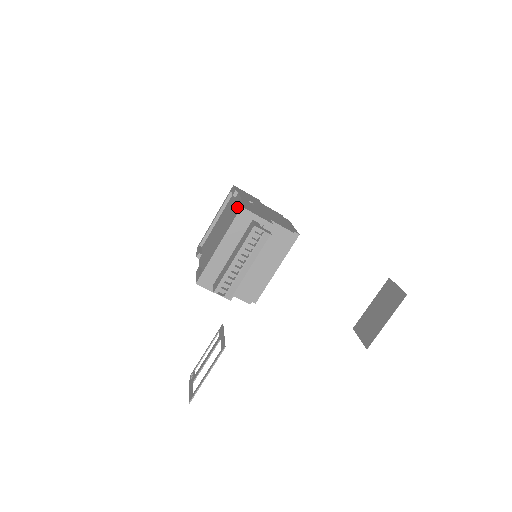
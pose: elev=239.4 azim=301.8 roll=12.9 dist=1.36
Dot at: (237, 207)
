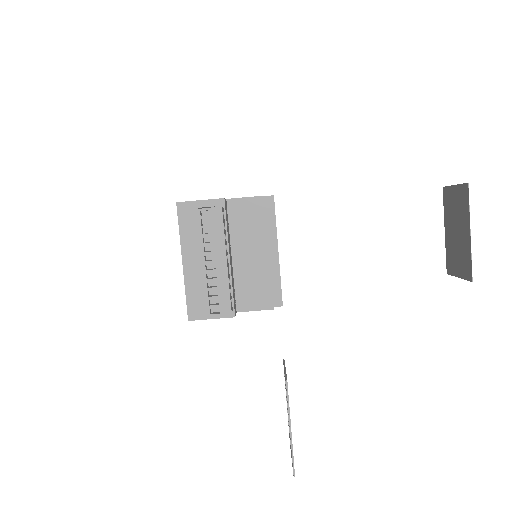
Dot at: occluded
